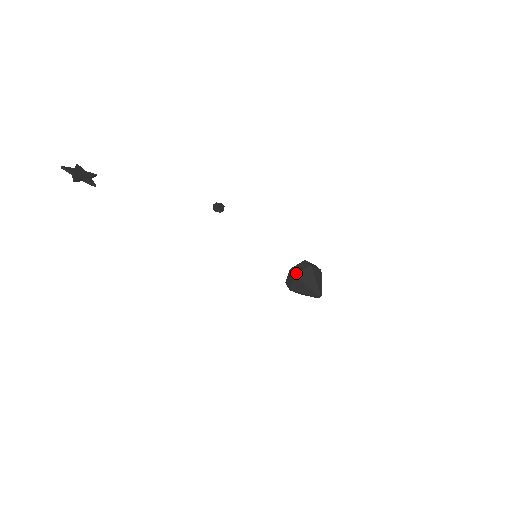
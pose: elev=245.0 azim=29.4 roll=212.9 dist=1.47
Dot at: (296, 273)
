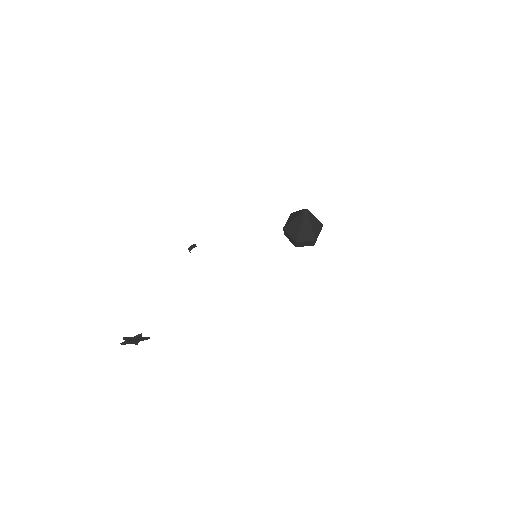
Dot at: (284, 227)
